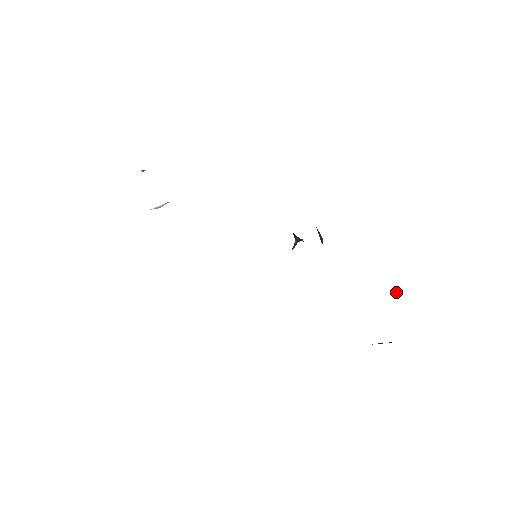
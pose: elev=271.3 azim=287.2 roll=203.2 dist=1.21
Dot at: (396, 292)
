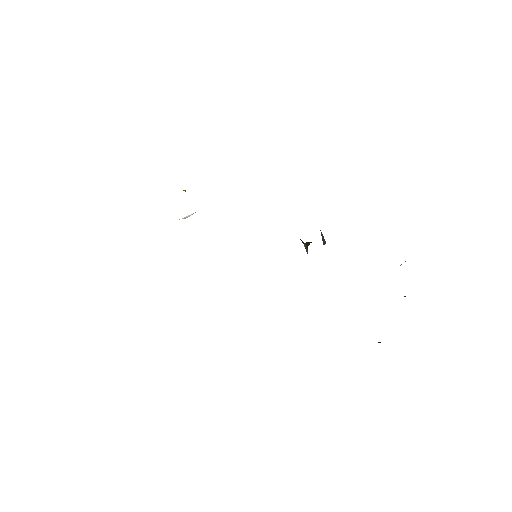
Dot at: occluded
